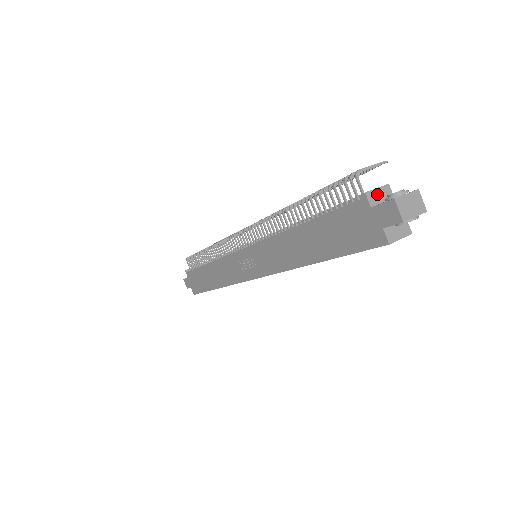
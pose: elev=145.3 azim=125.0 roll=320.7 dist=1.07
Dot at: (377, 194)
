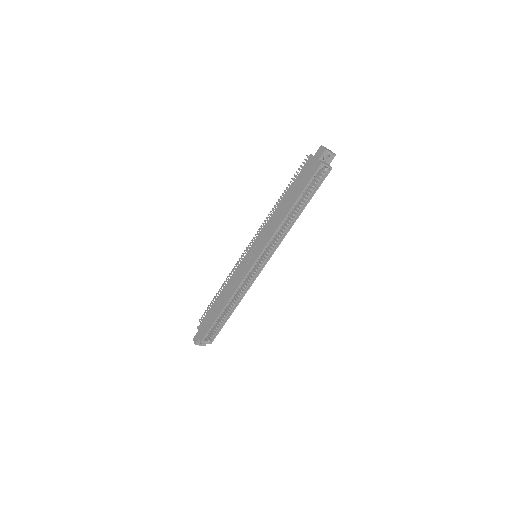
Dot at: occluded
